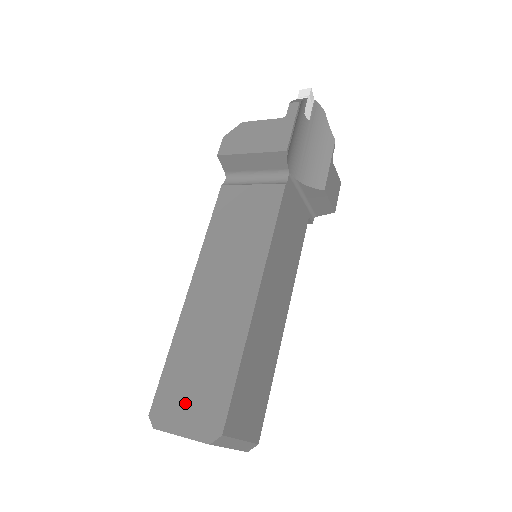
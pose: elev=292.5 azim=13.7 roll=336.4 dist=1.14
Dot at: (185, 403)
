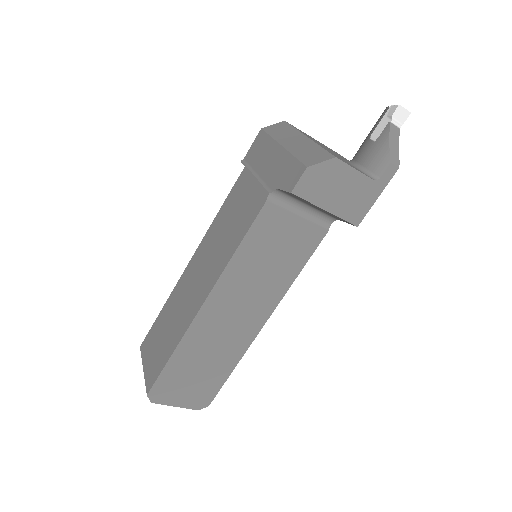
Dot at: (183, 389)
